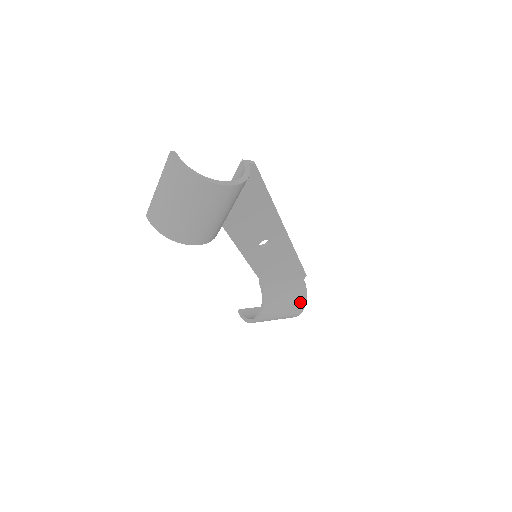
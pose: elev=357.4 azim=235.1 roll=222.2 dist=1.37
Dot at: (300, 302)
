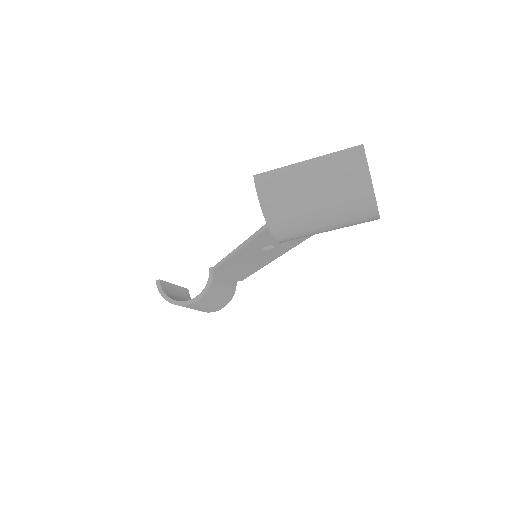
Dot at: (224, 303)
